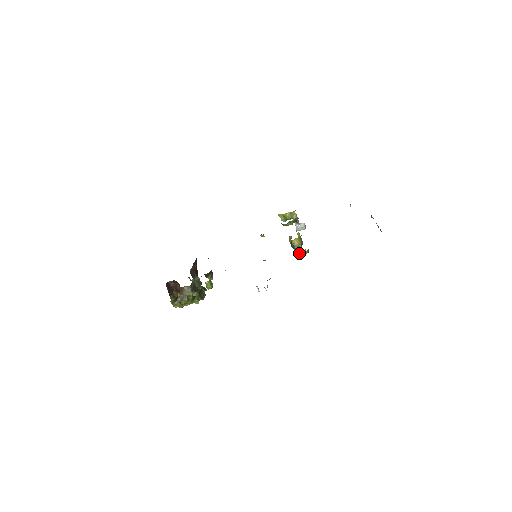
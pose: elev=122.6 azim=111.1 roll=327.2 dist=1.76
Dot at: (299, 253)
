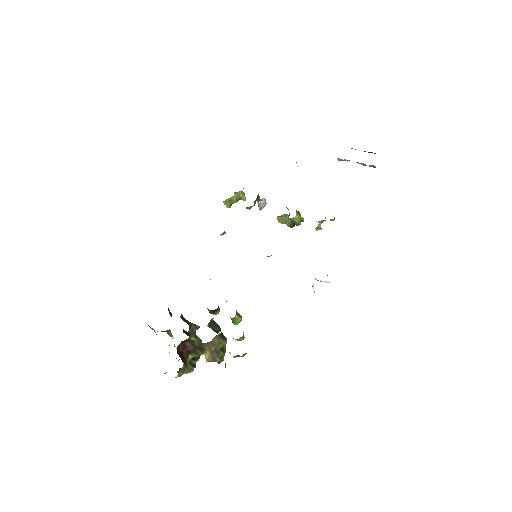
Dot at: occluded
